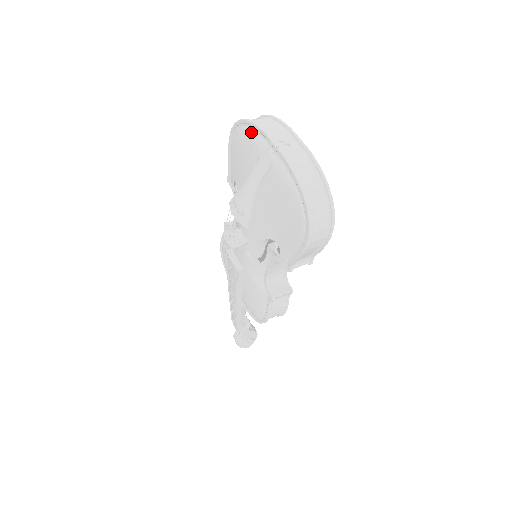
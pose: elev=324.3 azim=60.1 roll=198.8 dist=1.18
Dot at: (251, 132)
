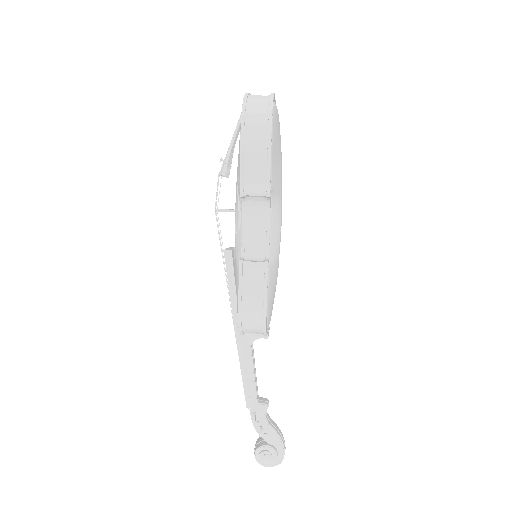
Dot at: occluded
